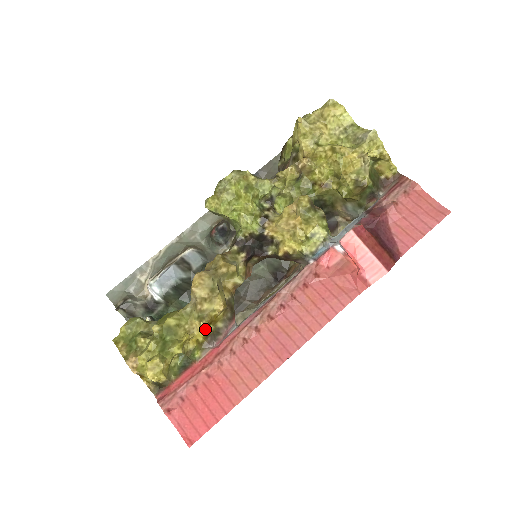
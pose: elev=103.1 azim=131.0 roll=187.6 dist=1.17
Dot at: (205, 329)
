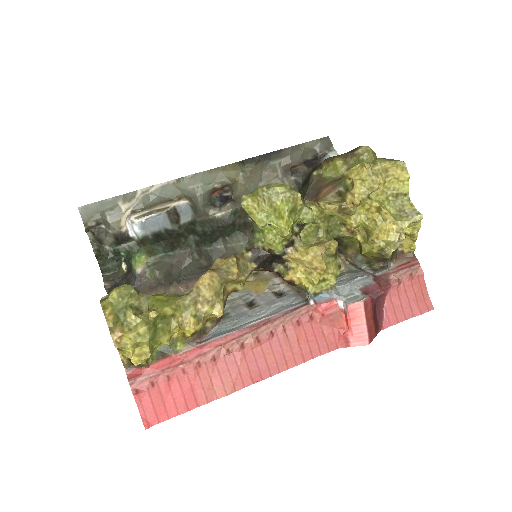
Dot at: (197, 328)
